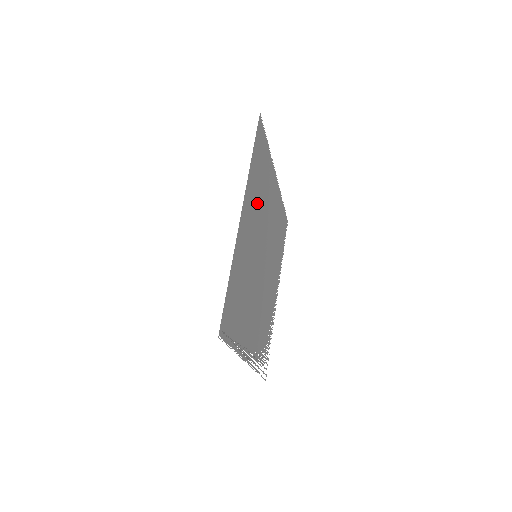
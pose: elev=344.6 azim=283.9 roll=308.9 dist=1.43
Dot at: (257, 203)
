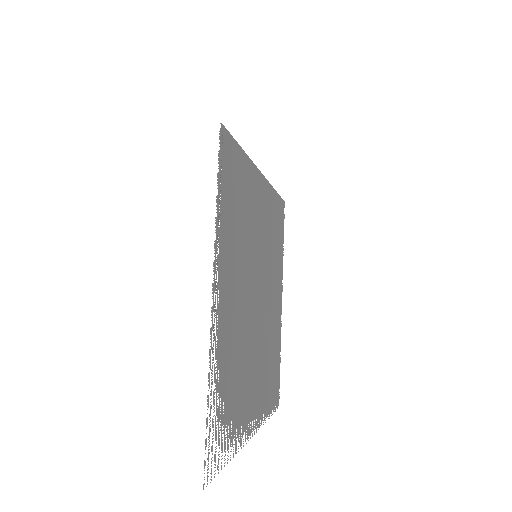
Dot at: (269, 231)
